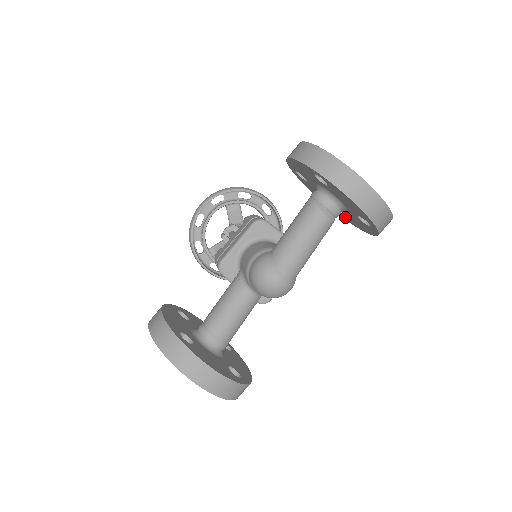
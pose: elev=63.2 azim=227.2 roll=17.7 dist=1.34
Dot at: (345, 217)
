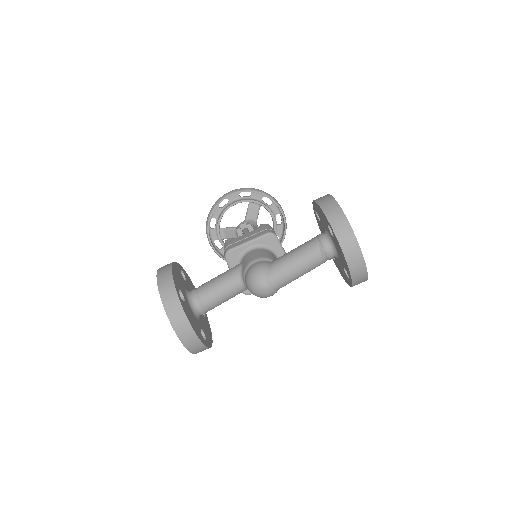
Dot at: occluded
